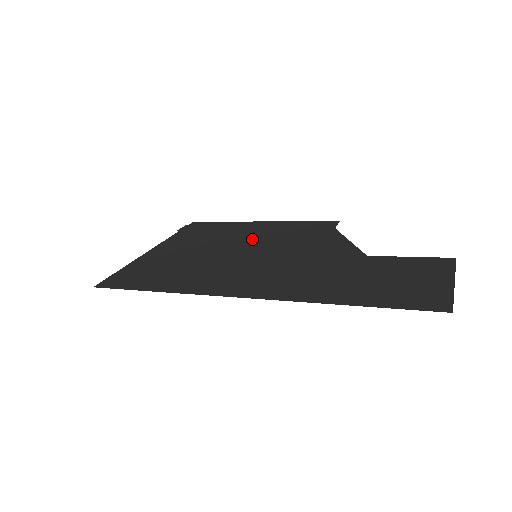
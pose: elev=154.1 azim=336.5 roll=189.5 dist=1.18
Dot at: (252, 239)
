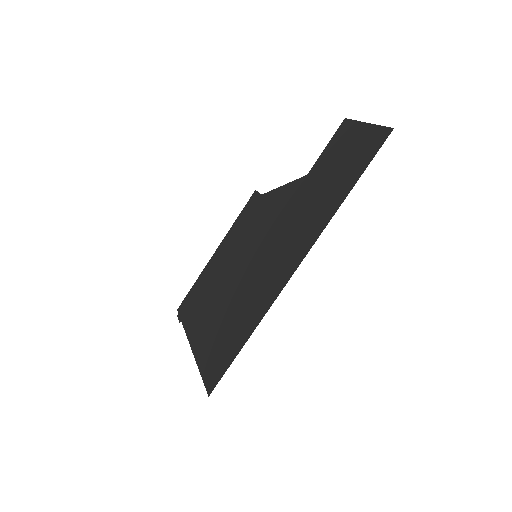
Dot at: (233, 259)
